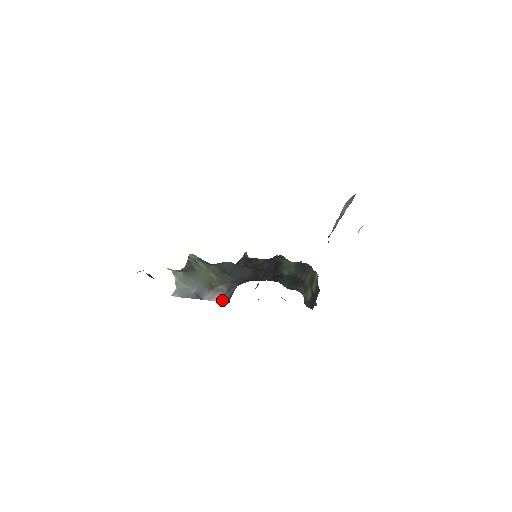
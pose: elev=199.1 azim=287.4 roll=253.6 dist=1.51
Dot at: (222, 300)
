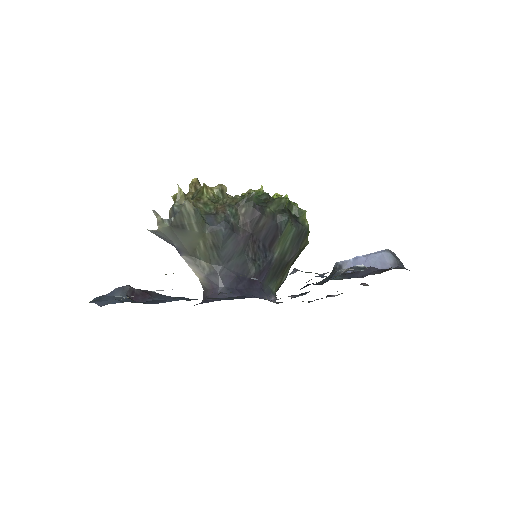
Dot at: (199, 277)
